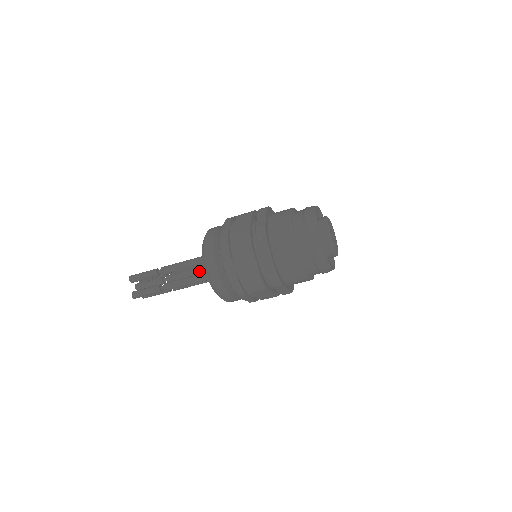
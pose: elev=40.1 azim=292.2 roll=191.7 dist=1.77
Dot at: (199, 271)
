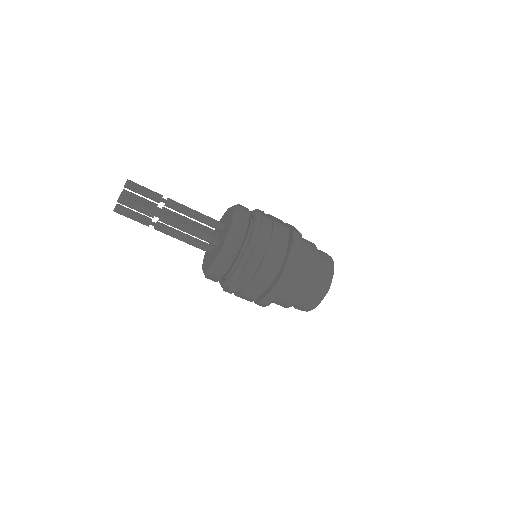
Dot at: (200, 229)
